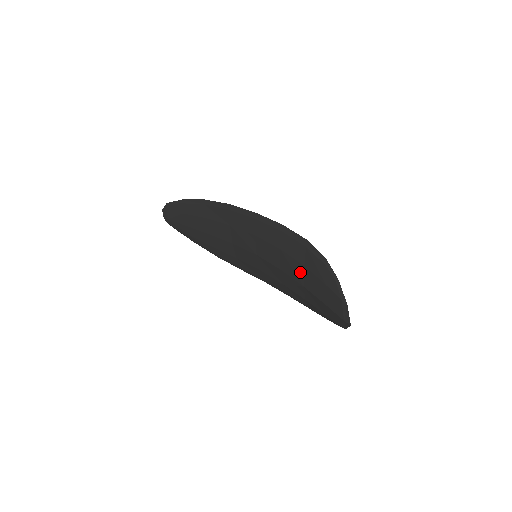
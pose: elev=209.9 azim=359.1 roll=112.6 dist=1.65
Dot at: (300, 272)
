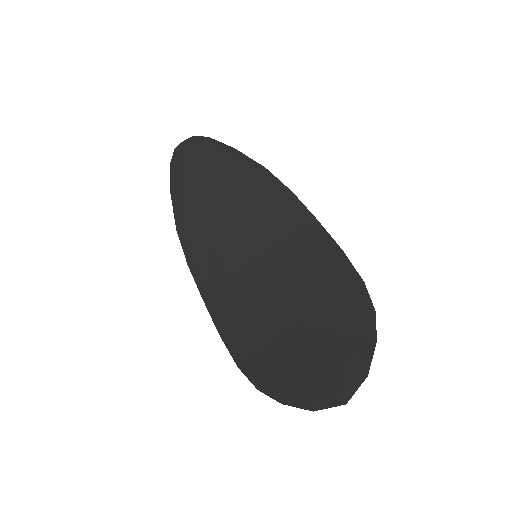
Dot at: (314, 305)
